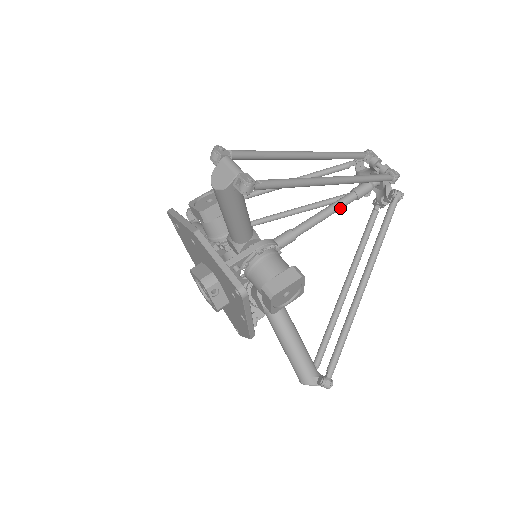
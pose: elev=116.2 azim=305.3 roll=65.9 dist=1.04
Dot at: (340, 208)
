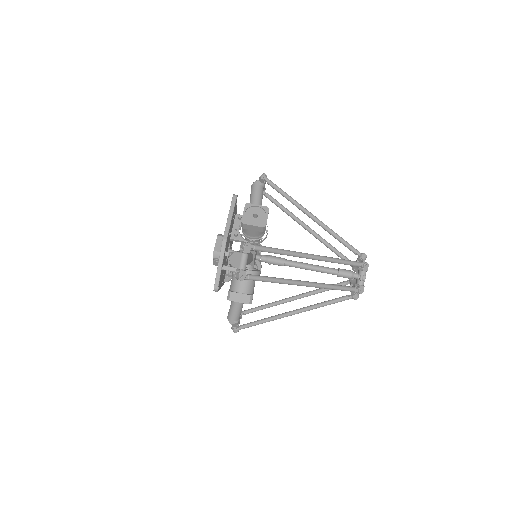
Dot at: (322, 272)
